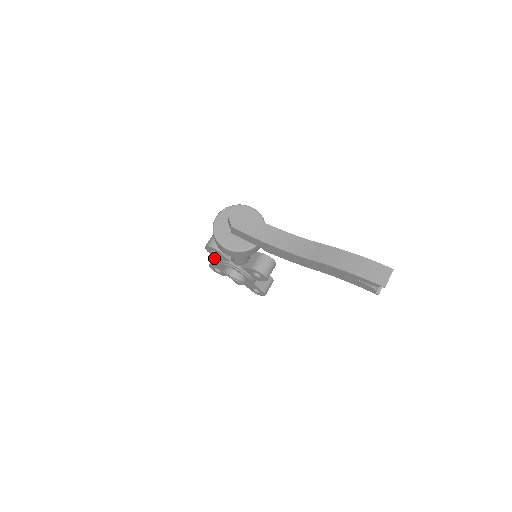
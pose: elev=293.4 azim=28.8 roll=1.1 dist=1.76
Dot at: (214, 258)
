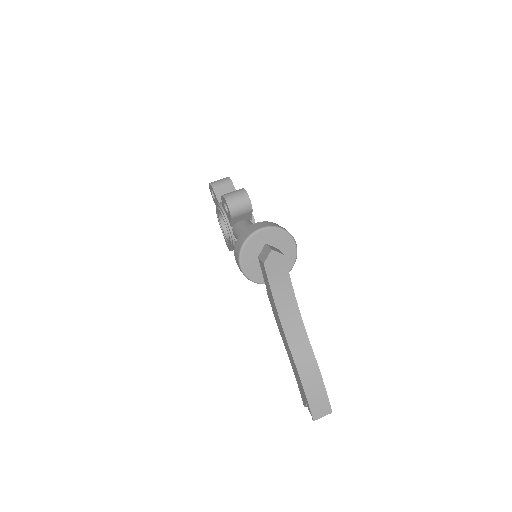
Dot at: (221, 185)
